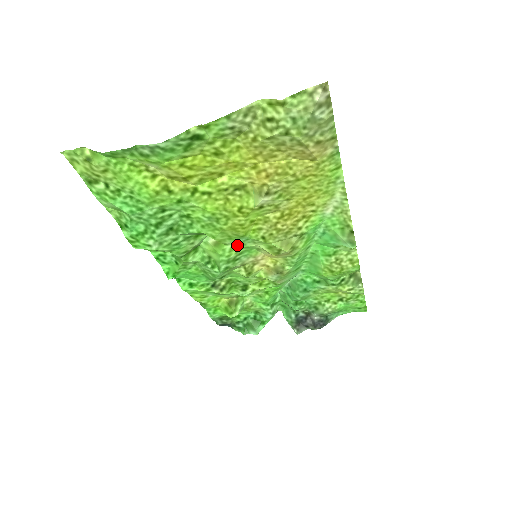
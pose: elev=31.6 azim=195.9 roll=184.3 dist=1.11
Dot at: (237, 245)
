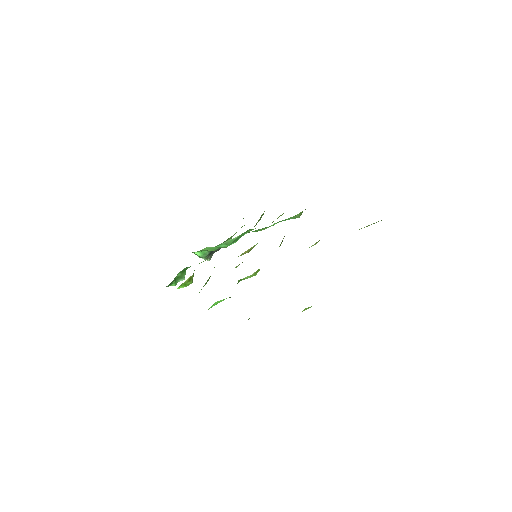
Dot at: occluded
